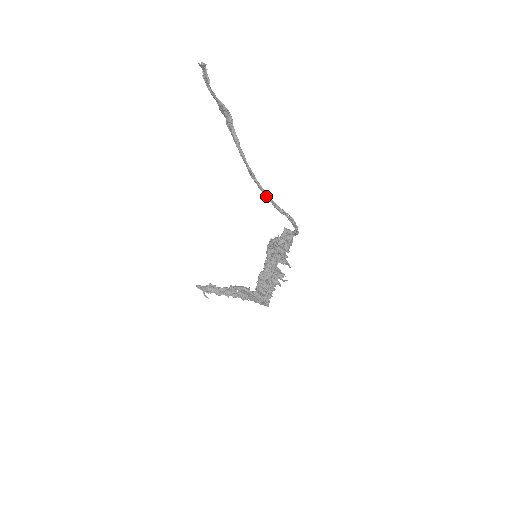
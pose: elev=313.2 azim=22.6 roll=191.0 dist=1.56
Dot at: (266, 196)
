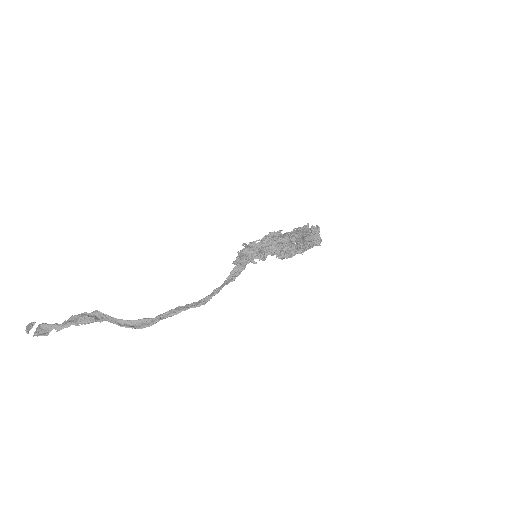
Dot at: (184, 308)
